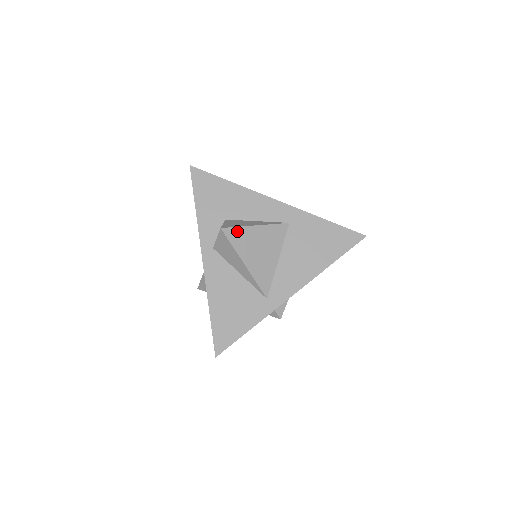
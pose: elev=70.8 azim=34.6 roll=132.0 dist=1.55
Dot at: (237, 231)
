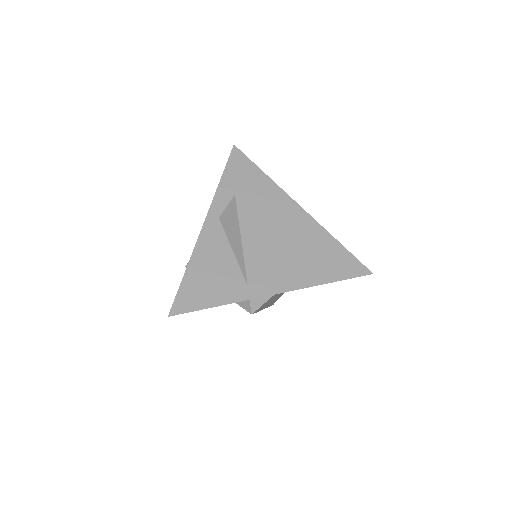
Dot at: (249, 206)
